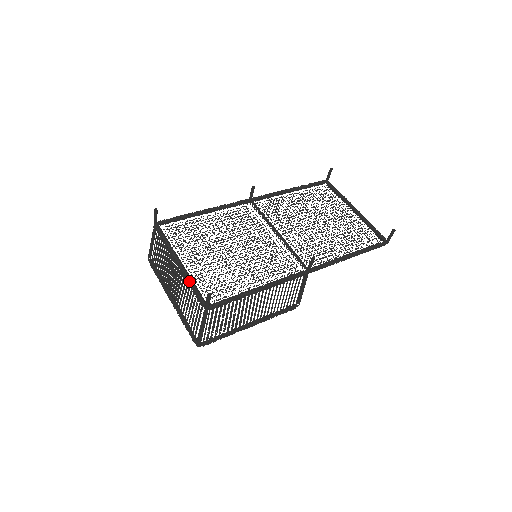
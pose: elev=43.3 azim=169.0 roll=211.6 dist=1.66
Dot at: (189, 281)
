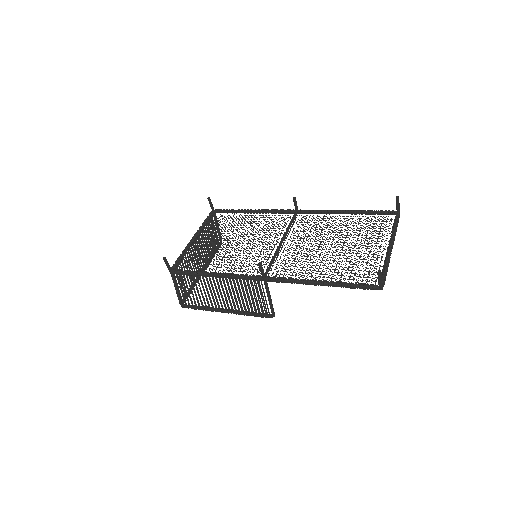
Dot at: (183, 251)
